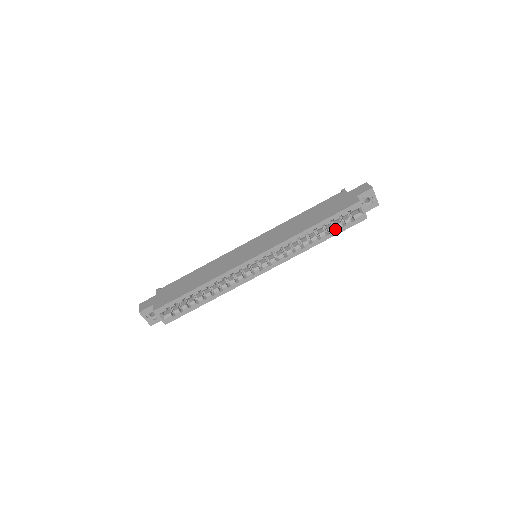
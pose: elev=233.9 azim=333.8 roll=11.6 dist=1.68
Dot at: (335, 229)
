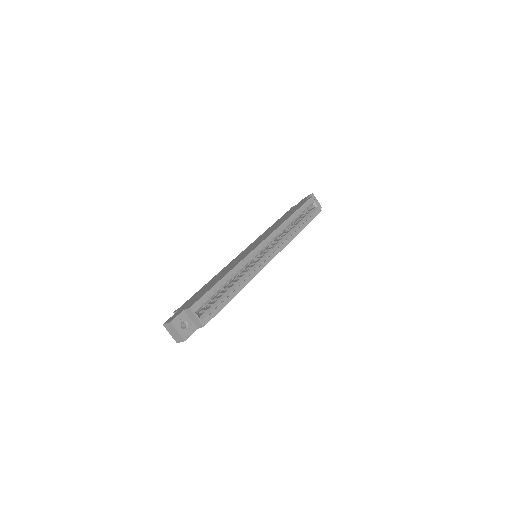
Dot at: (305, 221)
